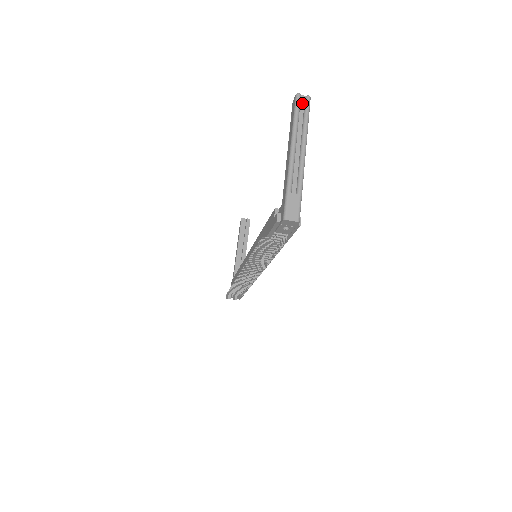
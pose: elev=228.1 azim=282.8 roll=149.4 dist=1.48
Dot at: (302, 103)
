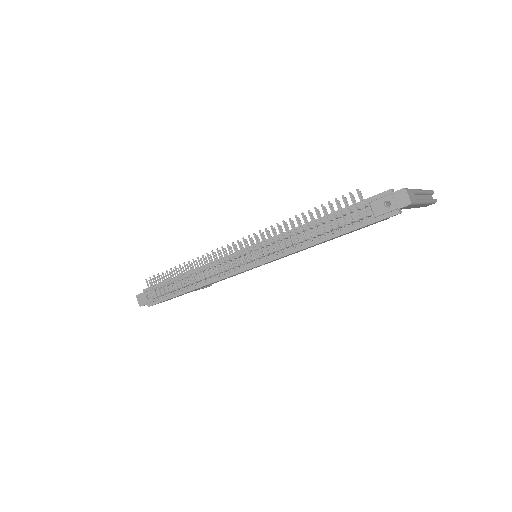
Dot at: (431, 197)
